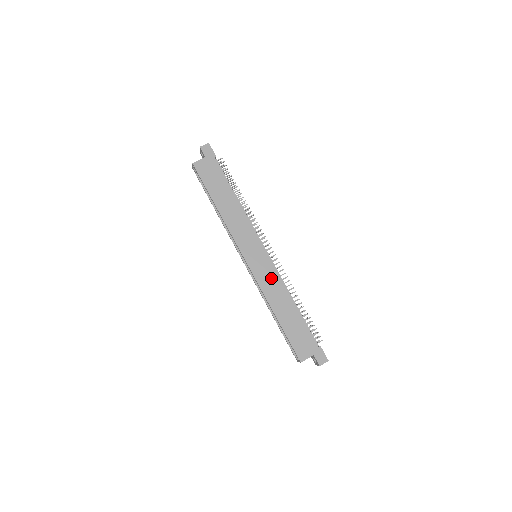
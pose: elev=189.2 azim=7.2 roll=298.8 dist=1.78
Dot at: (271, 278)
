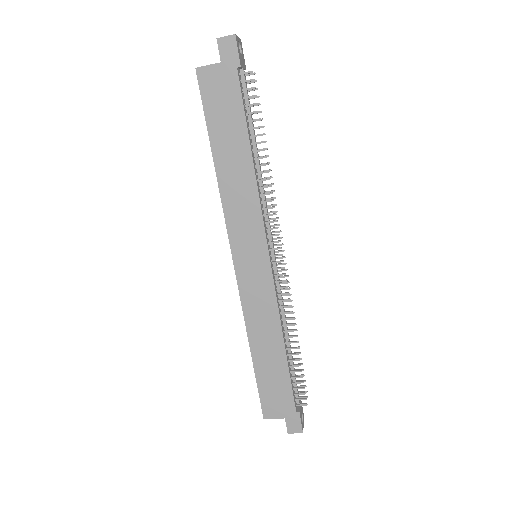
Dot at: (263, 300)
